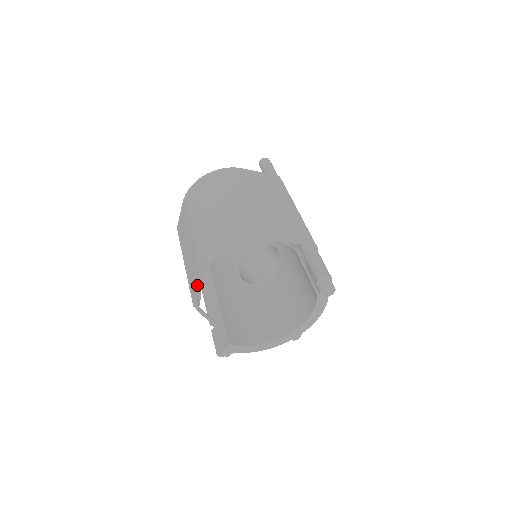
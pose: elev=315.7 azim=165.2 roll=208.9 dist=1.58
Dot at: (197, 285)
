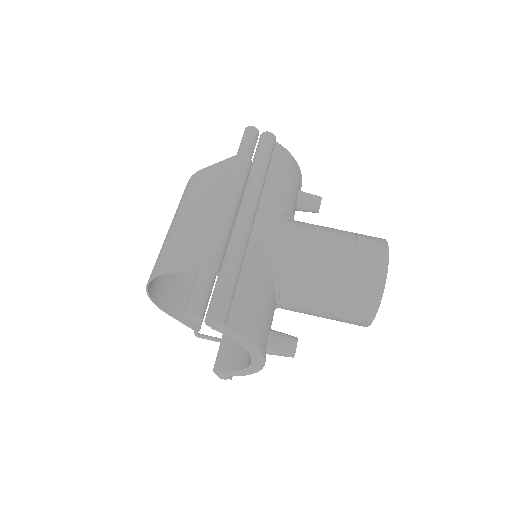
Dot at: (177, 316)
